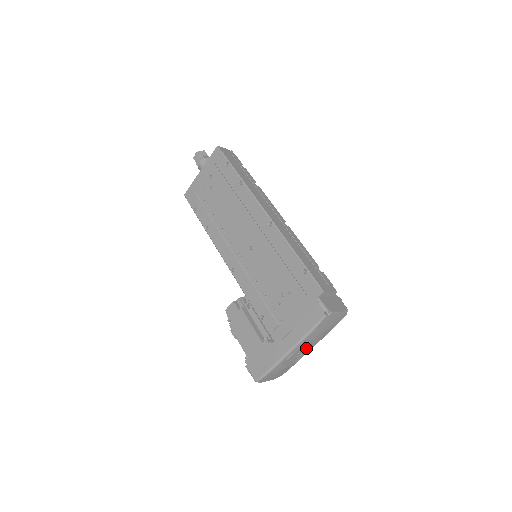
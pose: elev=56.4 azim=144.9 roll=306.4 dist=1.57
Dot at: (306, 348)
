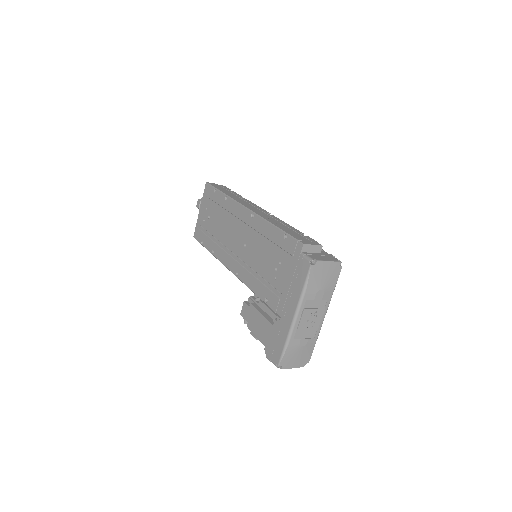
Dot at: (314, 314)
